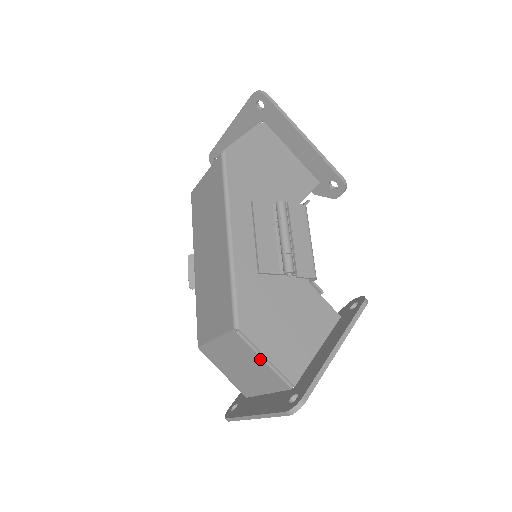
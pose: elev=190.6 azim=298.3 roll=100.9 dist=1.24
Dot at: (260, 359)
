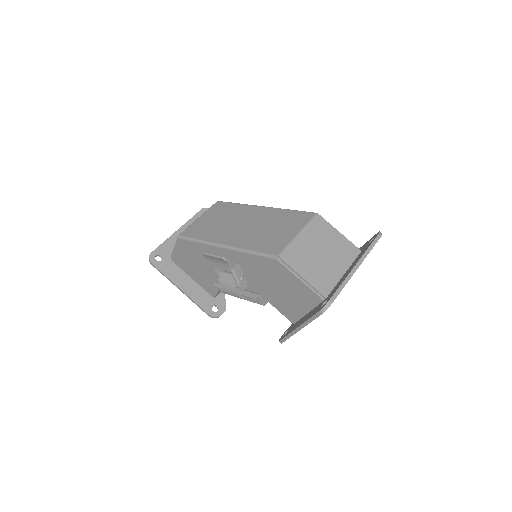
Dot at: (337, 232)
